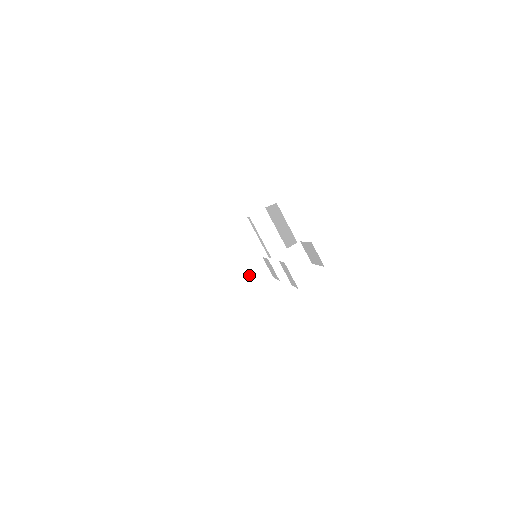
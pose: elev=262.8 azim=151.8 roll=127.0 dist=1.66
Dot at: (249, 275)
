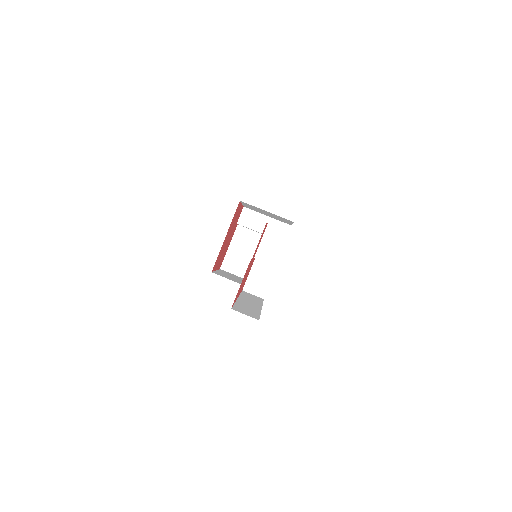
Dot at: (257, 278)
